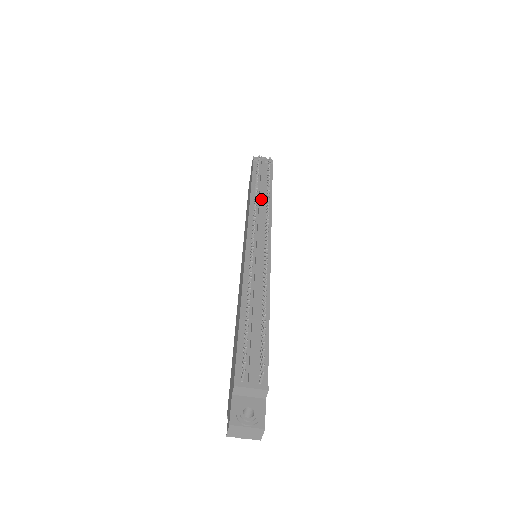
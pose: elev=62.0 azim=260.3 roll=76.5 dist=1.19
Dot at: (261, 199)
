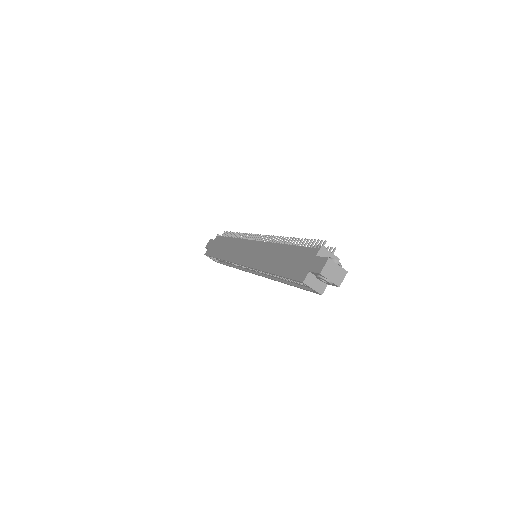
Dot at: occluded
